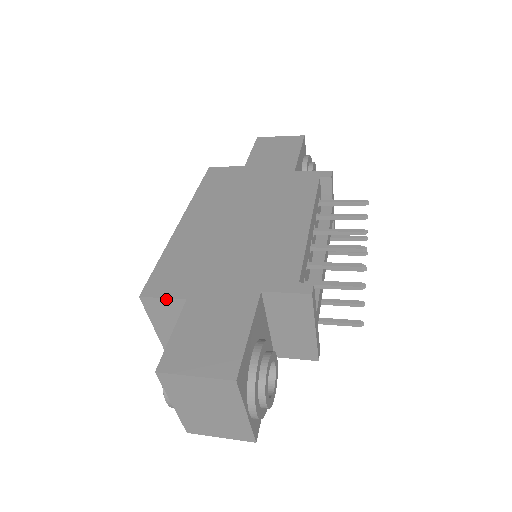
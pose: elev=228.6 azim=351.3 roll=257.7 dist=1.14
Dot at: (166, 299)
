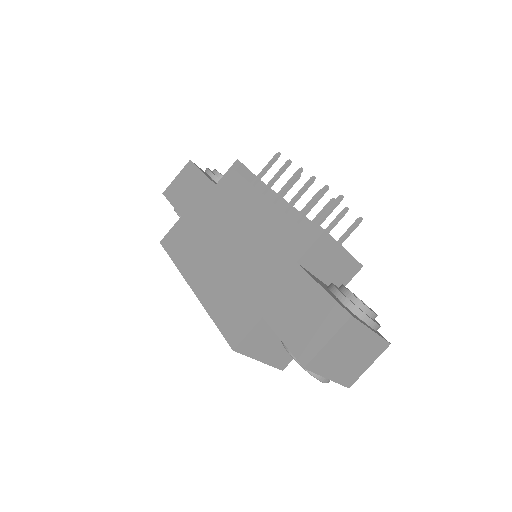
Dot at: (250, 332)
